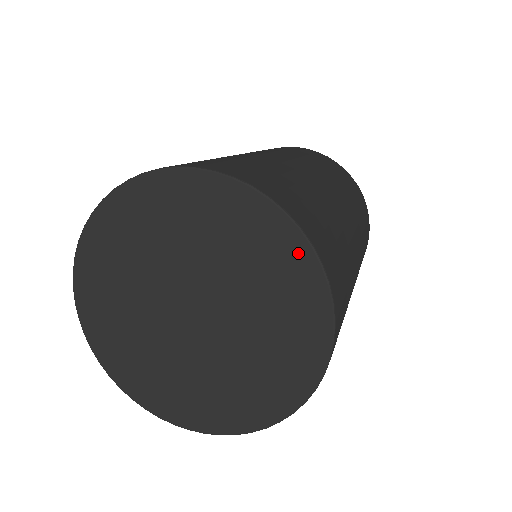
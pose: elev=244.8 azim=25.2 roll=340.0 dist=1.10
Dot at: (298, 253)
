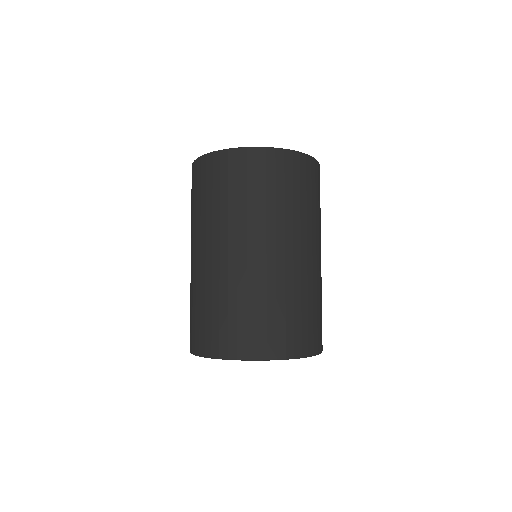
Dot at: occluded
